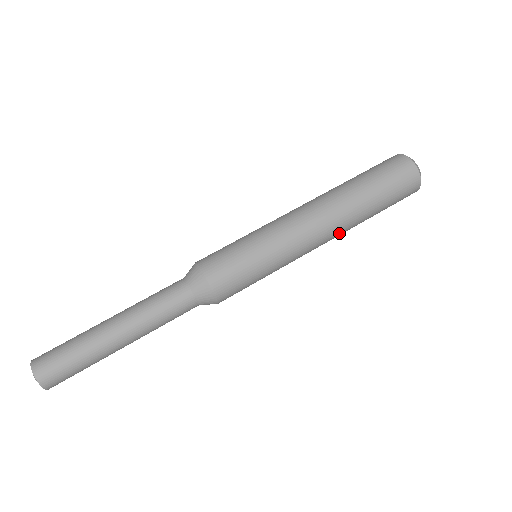
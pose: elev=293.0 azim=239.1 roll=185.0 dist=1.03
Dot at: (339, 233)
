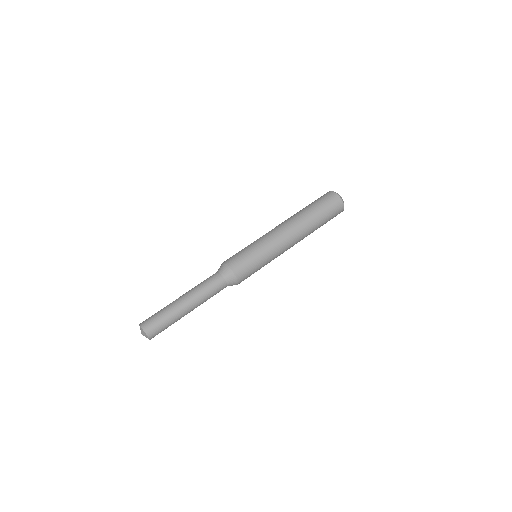
Dot at: (298, 229)
